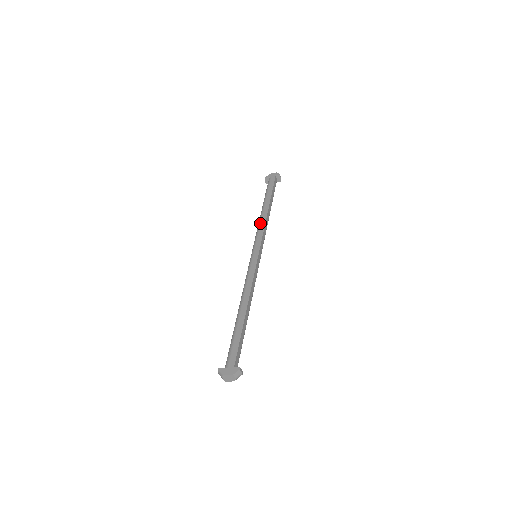
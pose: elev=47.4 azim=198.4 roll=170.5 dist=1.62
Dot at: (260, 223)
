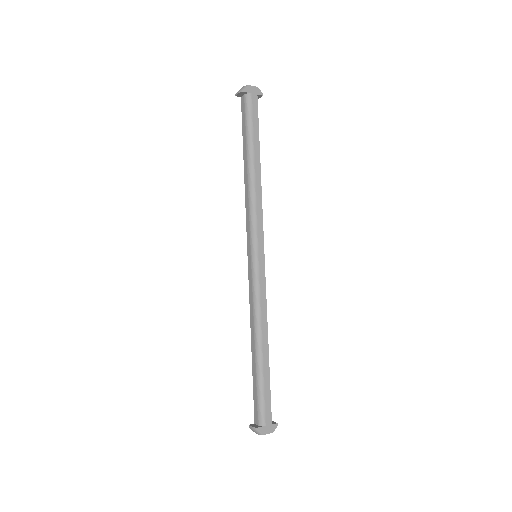
Dot at: (256, 199)
